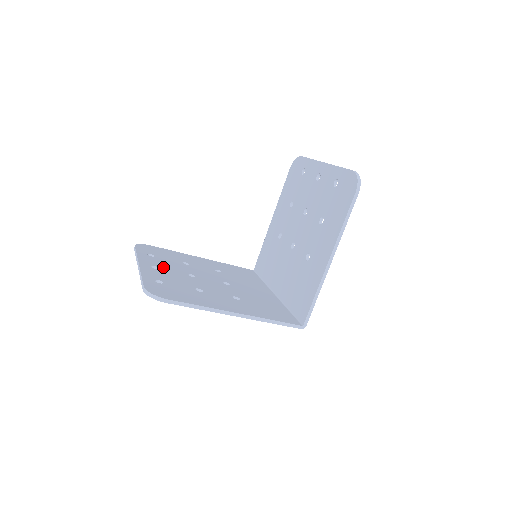
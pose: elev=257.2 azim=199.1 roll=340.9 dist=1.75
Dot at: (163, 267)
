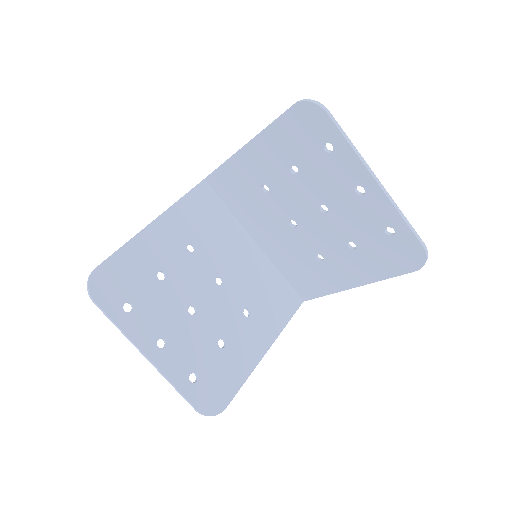
Dot at: (164, 329)
